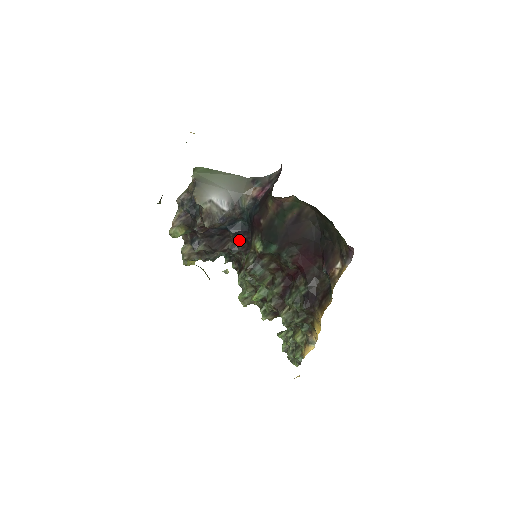
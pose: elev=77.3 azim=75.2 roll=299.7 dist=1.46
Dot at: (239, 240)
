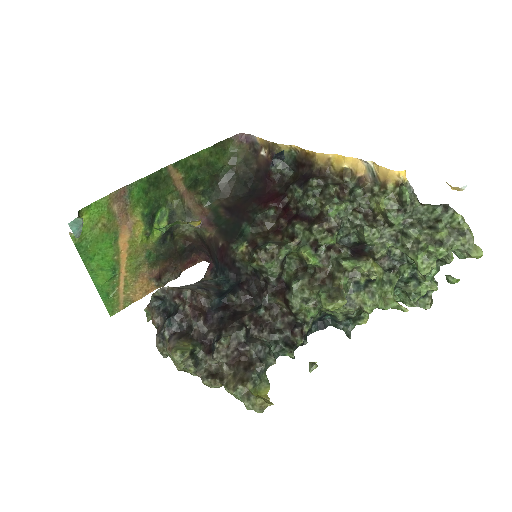
Dot at: (246, 295)
